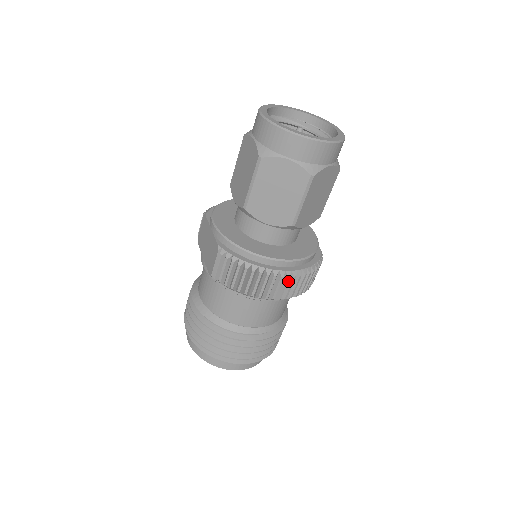
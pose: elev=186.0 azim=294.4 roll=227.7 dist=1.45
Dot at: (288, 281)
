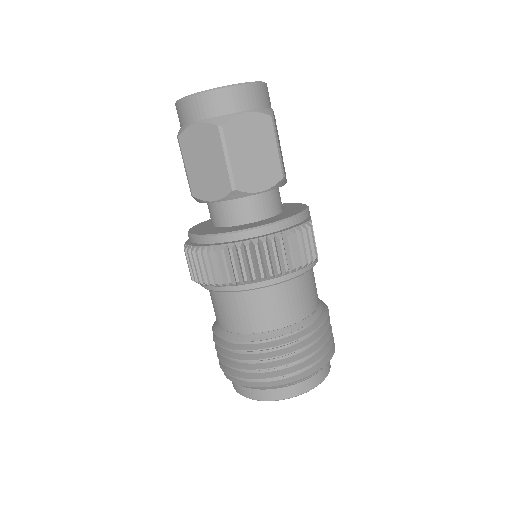
Dot at: (254, 254)
